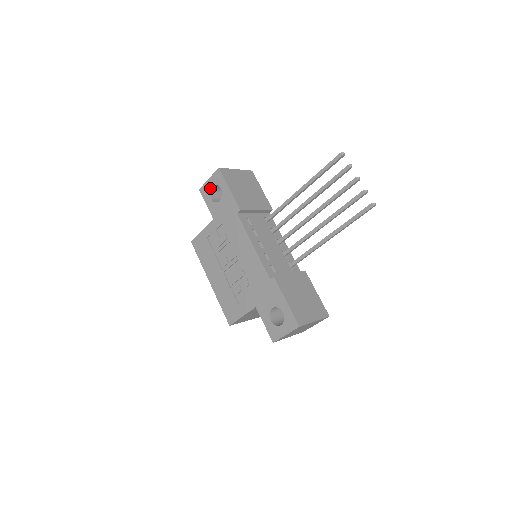
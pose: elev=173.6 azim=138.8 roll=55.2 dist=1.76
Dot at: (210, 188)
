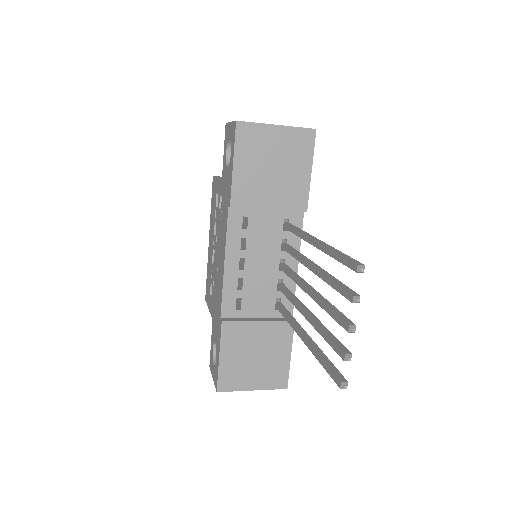
Dot at: (228, 137)
